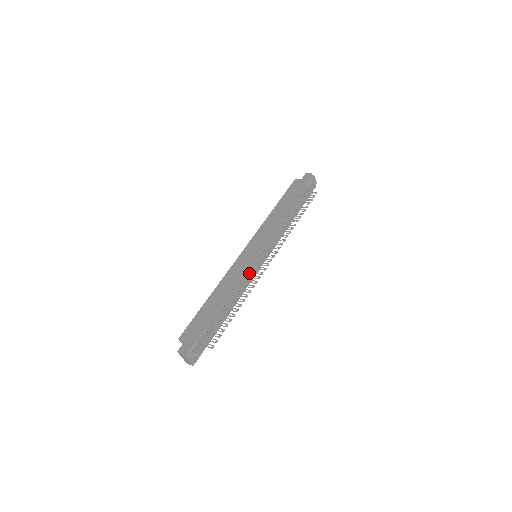
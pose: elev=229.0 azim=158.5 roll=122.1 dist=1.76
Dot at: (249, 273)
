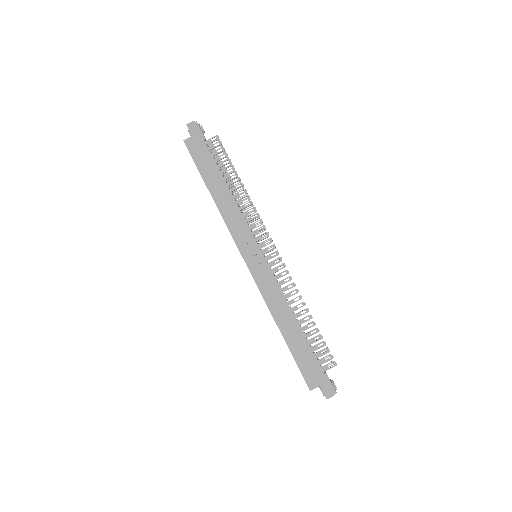
Dot at: occluded
